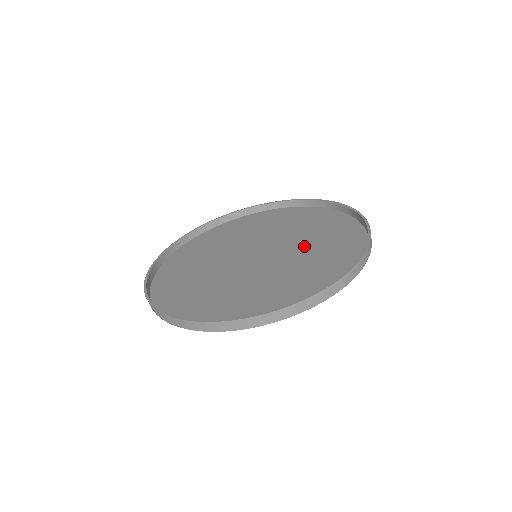
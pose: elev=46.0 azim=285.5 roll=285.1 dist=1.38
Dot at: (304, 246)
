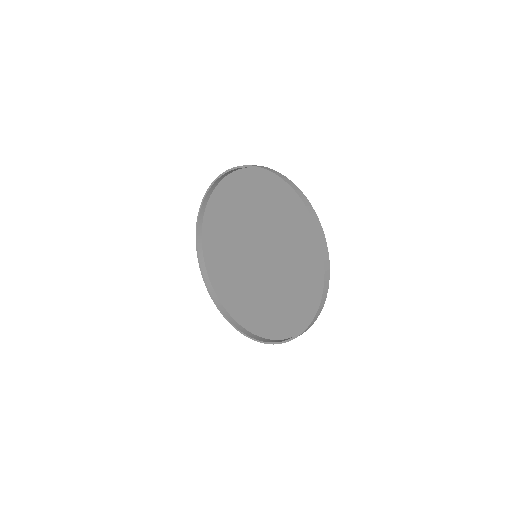
Dot at: (282, 247)
